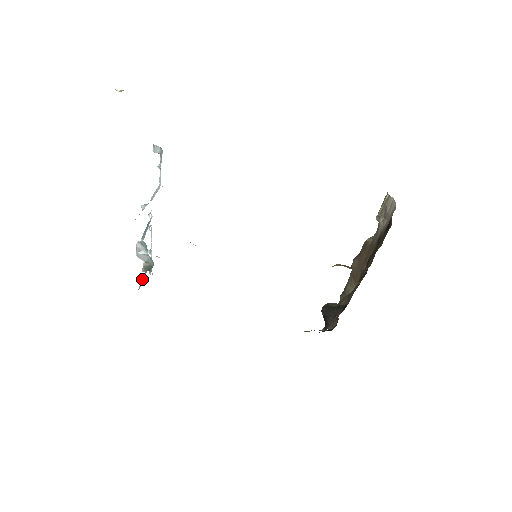
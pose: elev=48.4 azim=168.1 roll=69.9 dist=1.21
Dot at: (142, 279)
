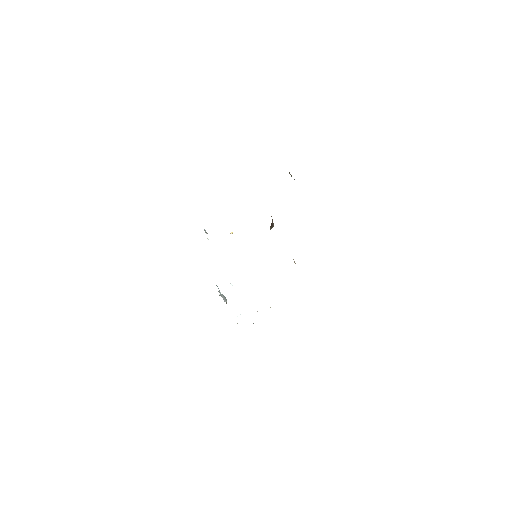
Dot at: occluded
